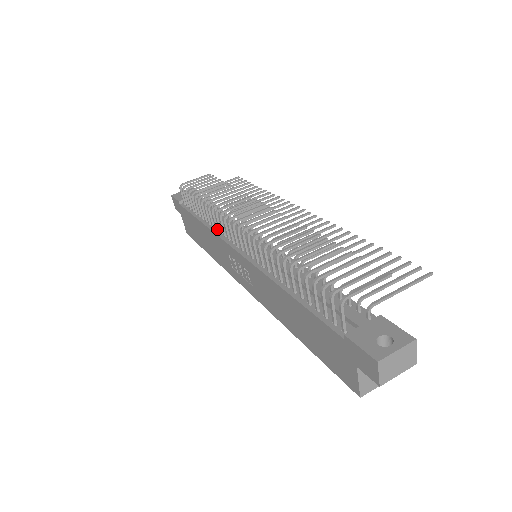
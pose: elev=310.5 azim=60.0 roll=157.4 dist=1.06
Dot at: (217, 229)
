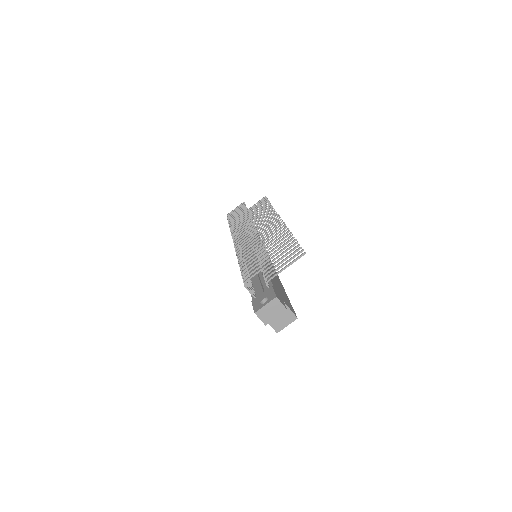
Dot at: occluded
